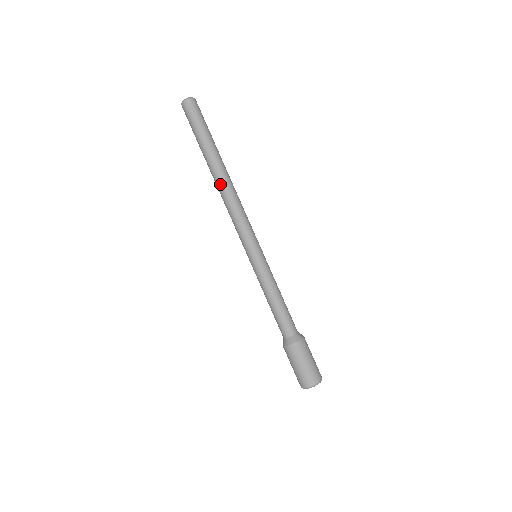
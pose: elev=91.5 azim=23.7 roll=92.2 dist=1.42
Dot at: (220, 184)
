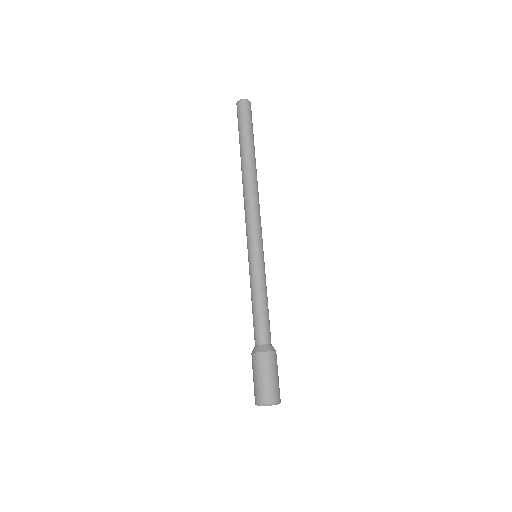
Dot at: (244, 180)
